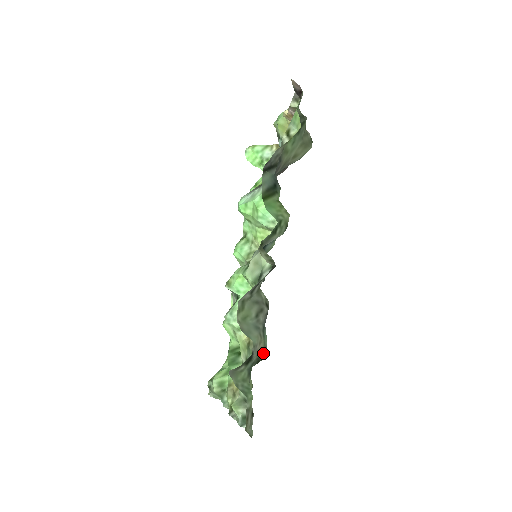
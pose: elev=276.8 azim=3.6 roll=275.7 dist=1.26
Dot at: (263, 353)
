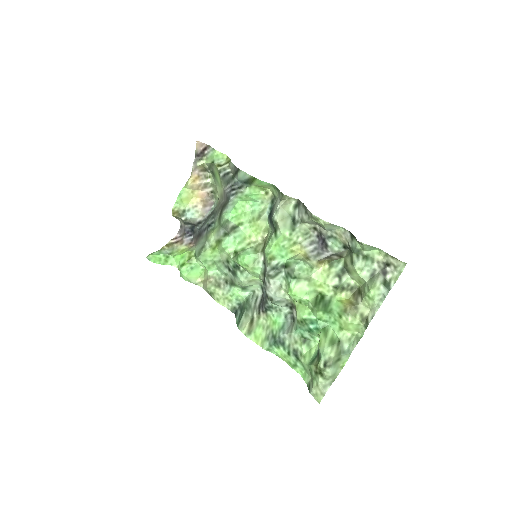
Dot at: (346, 246)
